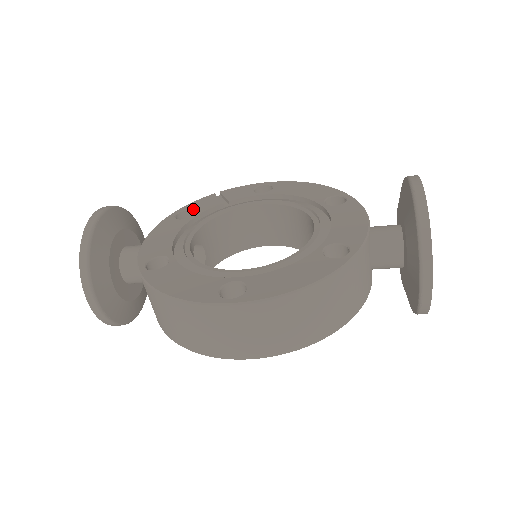
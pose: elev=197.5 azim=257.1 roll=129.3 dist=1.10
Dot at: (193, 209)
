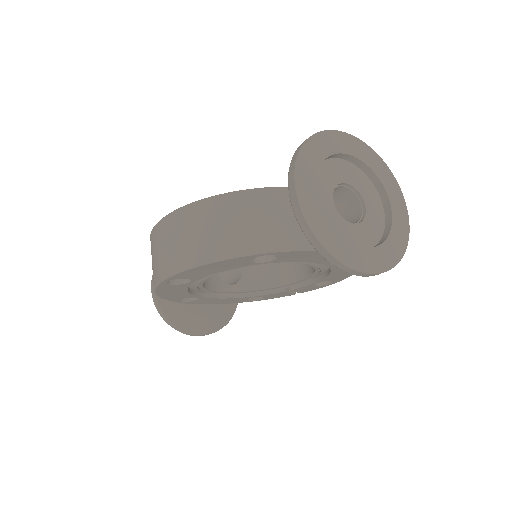
Dot at: occluded
